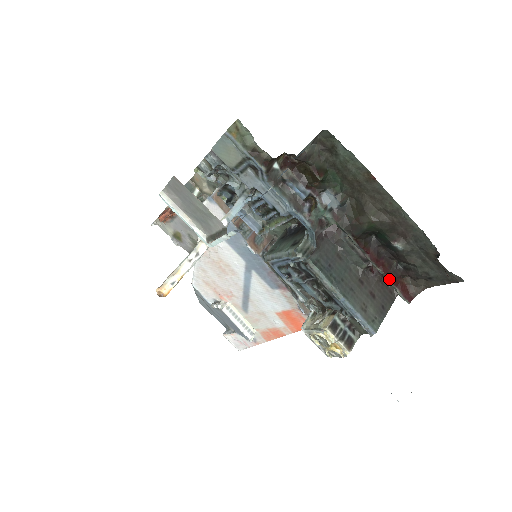
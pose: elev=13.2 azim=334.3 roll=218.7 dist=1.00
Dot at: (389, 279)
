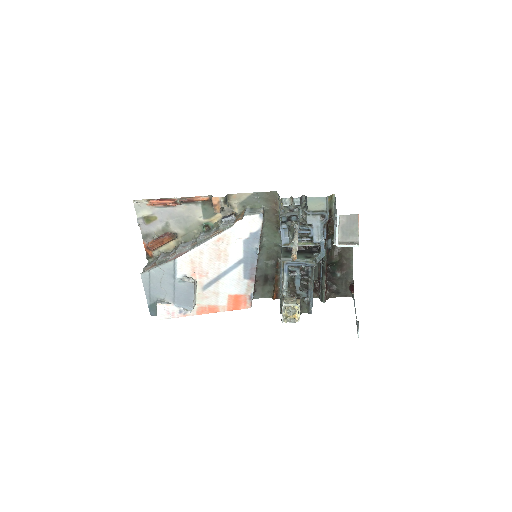
Dot at: (326, 288)
